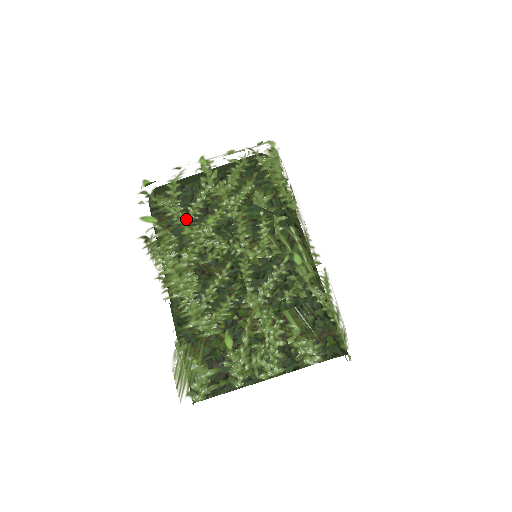
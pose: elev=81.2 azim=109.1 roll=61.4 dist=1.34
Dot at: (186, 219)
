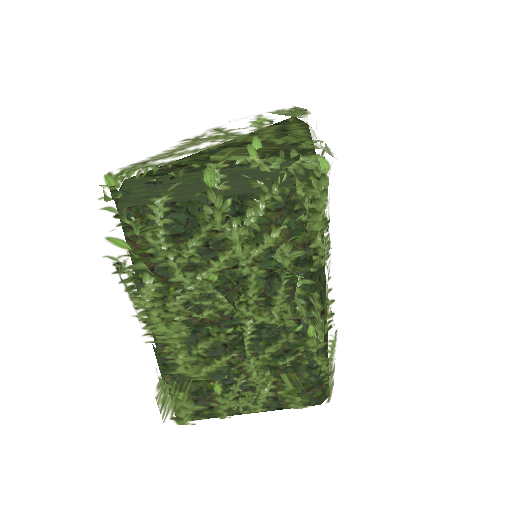
Dot at: (178, 265)
